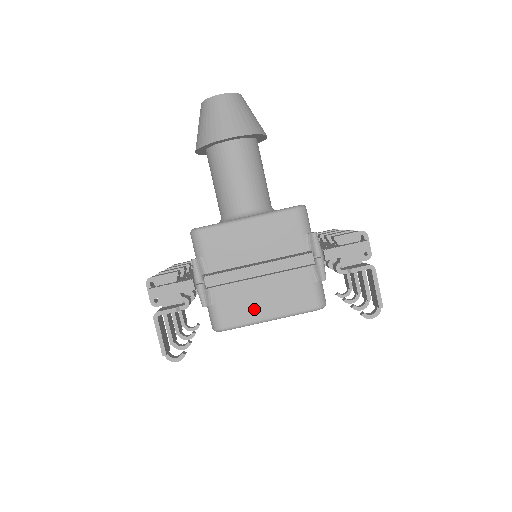
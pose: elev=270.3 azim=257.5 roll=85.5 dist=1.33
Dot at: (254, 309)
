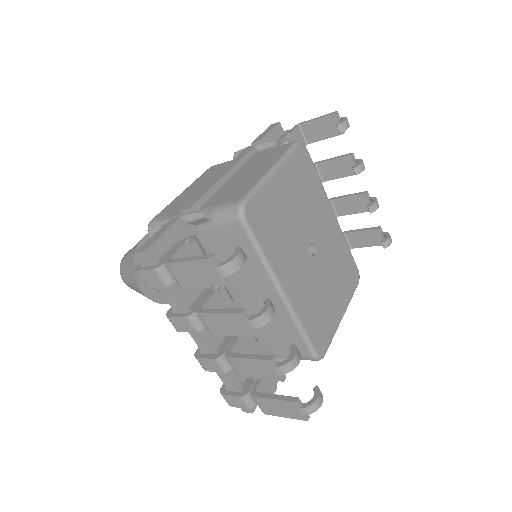
Dot at: (250, 180)
